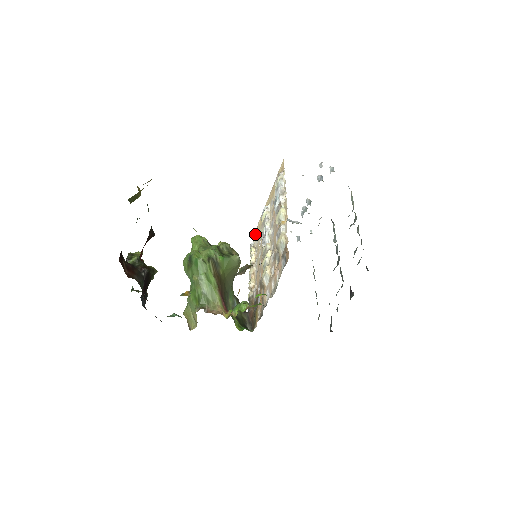
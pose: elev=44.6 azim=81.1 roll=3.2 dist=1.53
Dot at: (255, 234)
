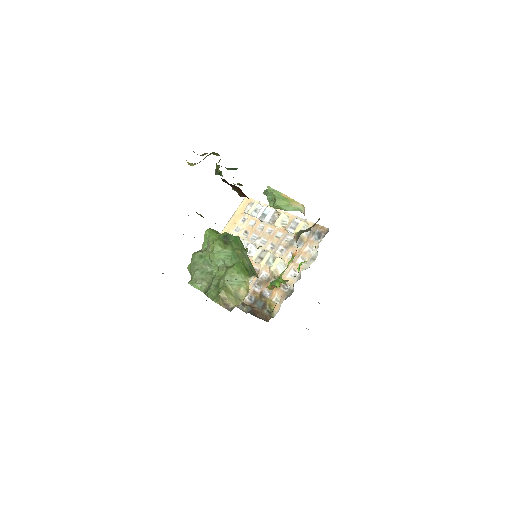
Dot at: occluded
